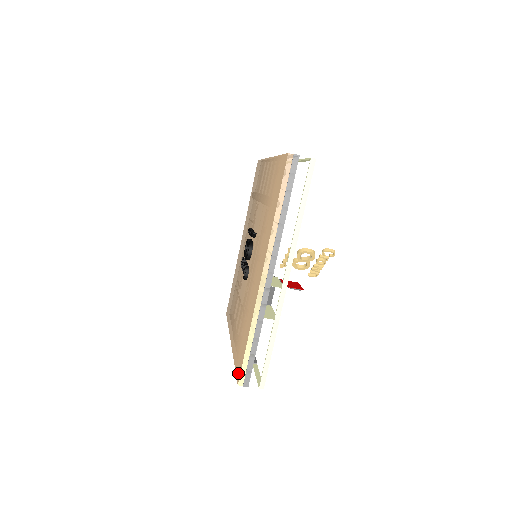
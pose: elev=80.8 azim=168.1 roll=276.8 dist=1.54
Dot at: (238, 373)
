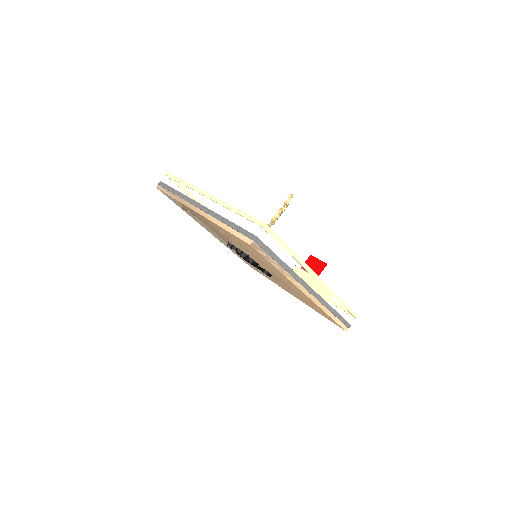
Dot at: occluded
